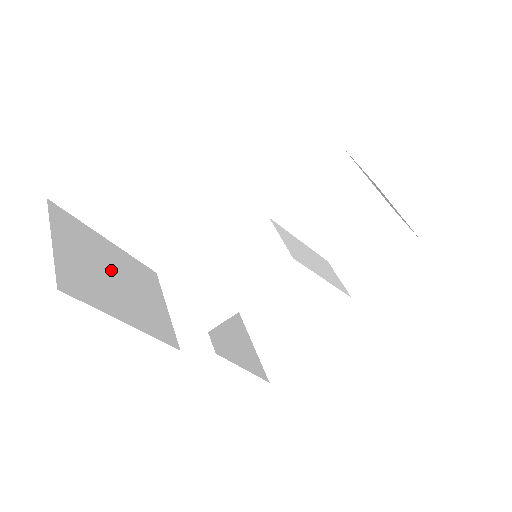
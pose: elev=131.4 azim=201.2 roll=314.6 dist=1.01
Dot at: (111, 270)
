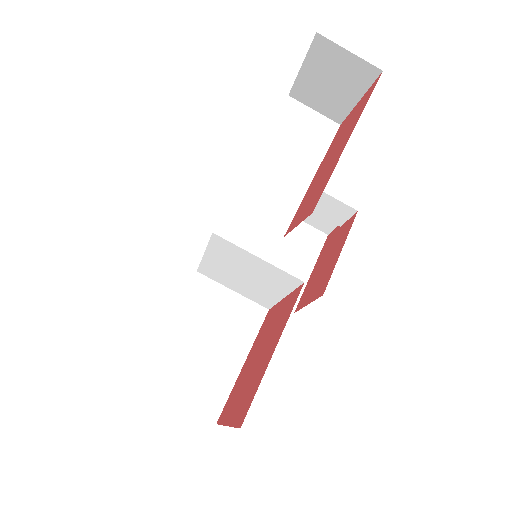
Dot at: (198, 346)
